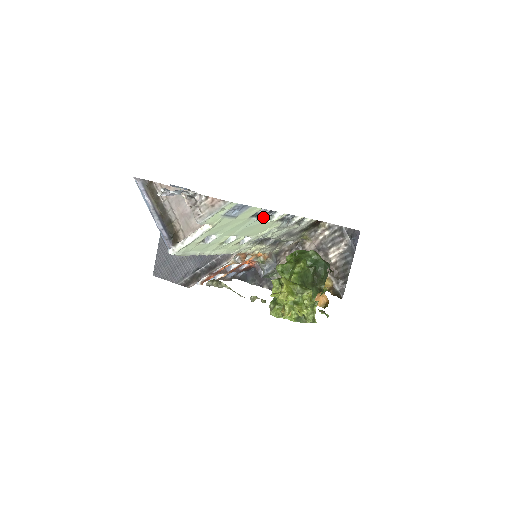
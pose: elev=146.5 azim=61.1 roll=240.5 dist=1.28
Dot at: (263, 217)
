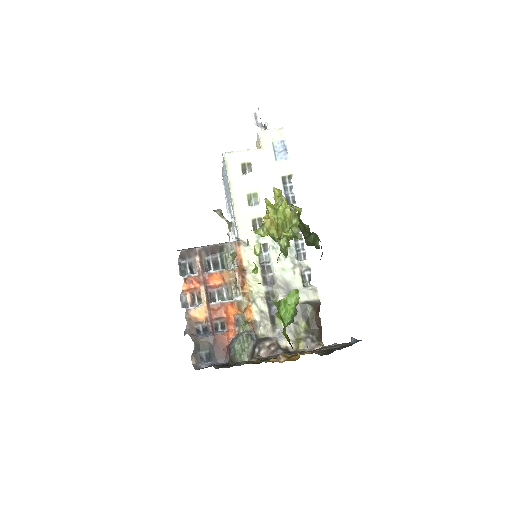
Dot at: (287, 200)
